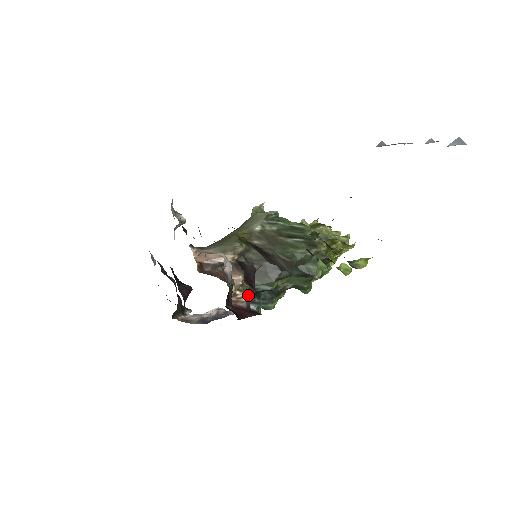
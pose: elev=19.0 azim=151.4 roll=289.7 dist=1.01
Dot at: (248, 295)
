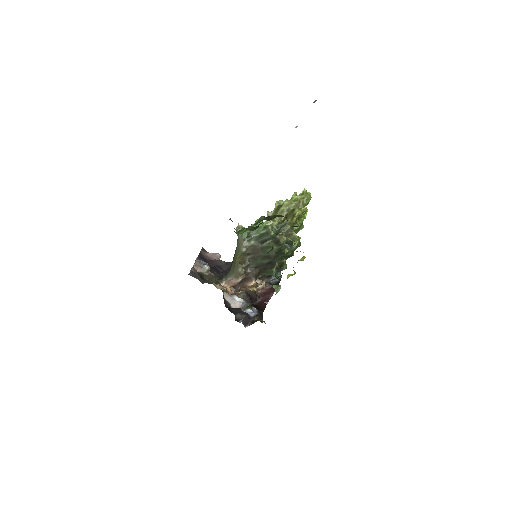
Dot at: occluded
